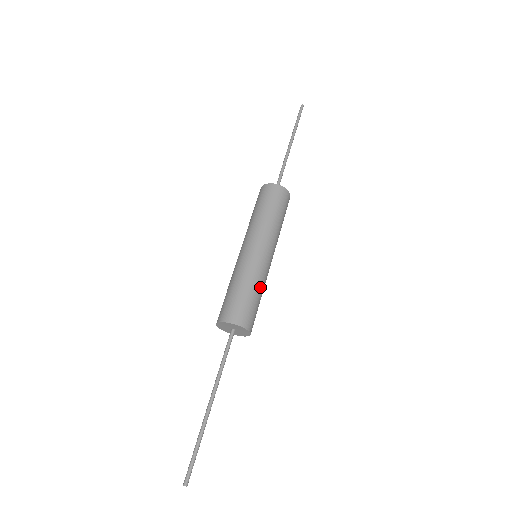
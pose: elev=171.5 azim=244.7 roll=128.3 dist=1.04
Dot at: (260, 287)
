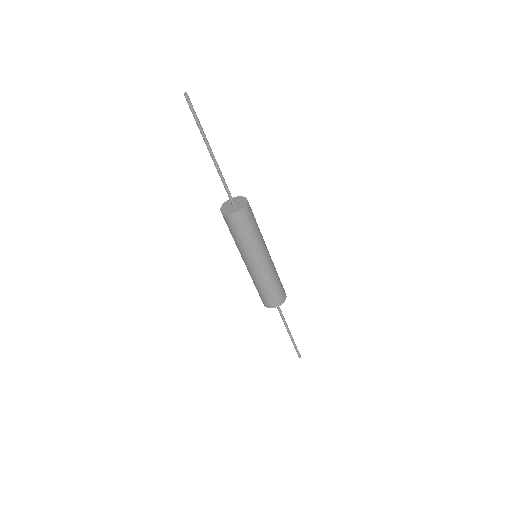
Dot at: (259, 229)
